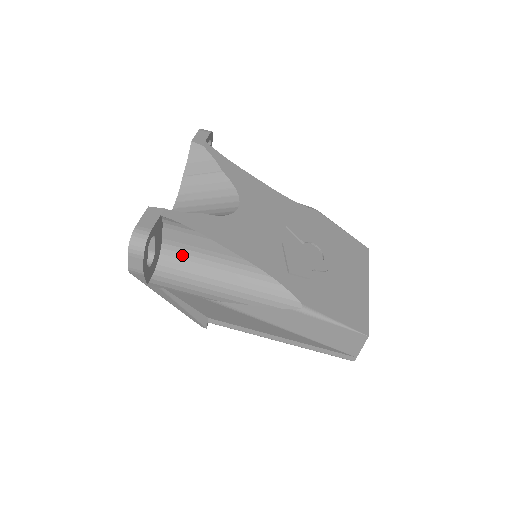
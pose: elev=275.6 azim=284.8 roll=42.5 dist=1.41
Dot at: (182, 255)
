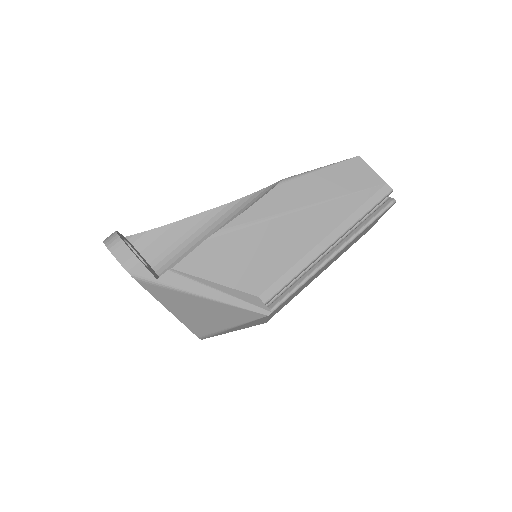
Dot at: (174, 258)
